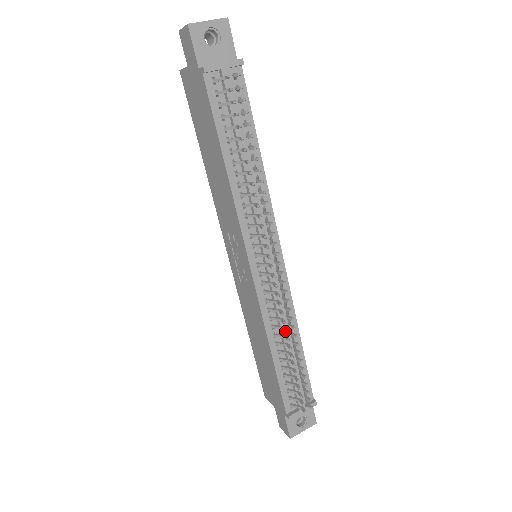
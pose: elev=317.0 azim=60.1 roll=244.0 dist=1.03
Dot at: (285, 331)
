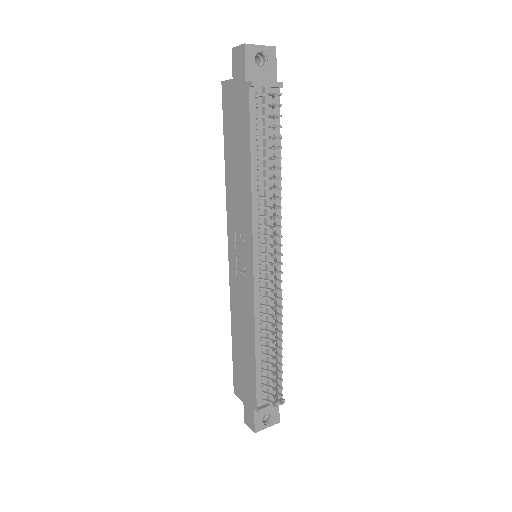
Dot at: (273, 326)
